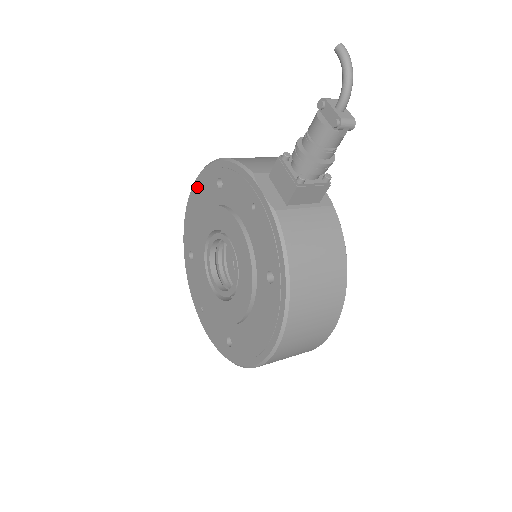
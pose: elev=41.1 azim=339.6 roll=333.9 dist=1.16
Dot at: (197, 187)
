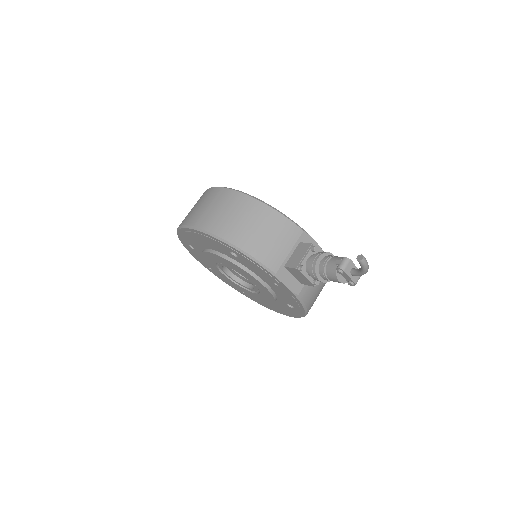
Dot at: (199, 235)
